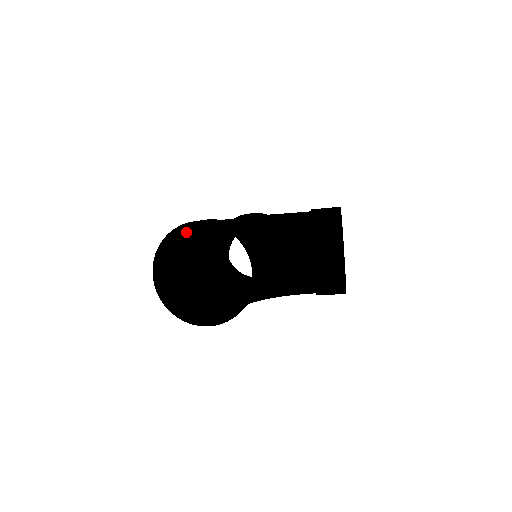
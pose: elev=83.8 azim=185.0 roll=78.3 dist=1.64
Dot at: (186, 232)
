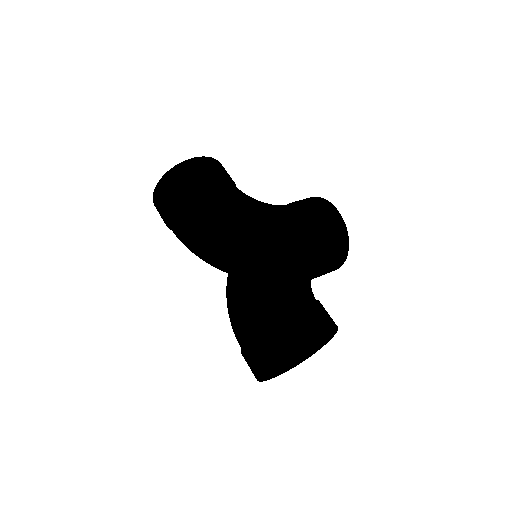
Dot at: (274, 318)
